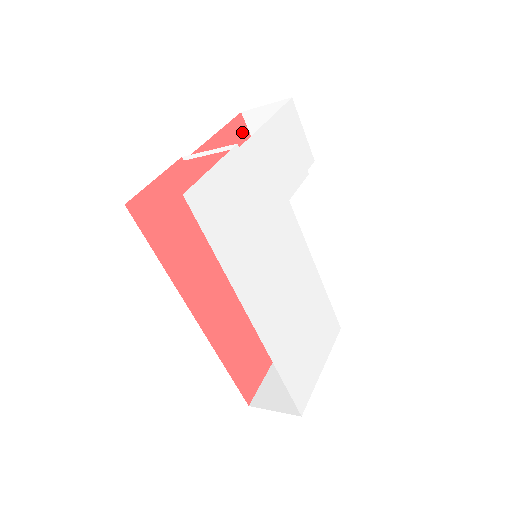
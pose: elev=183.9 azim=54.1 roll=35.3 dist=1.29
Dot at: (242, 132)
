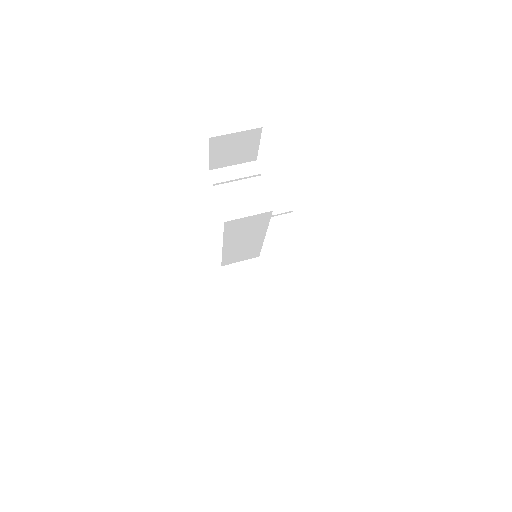
Dot at: occluded
